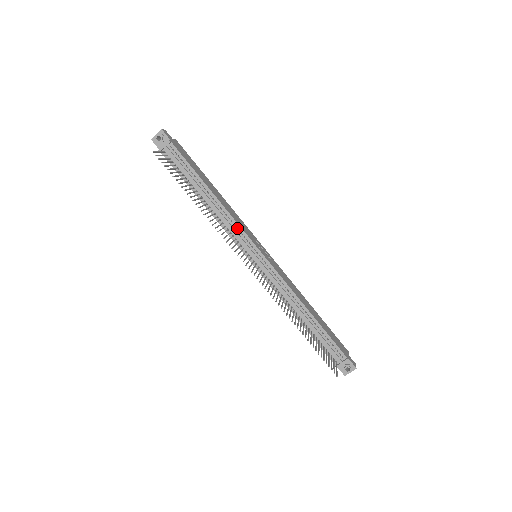
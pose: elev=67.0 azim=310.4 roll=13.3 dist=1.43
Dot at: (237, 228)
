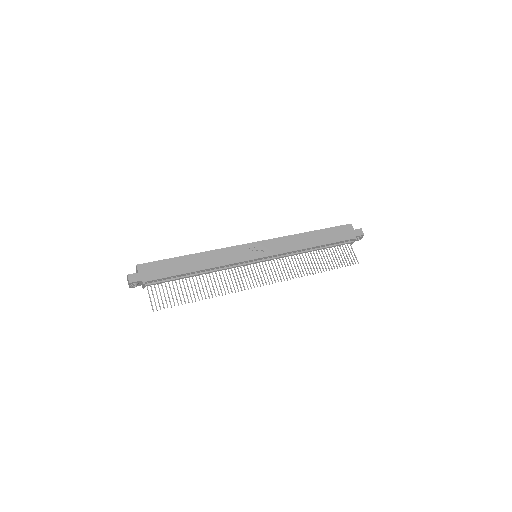
Dot at: (232, 263)
